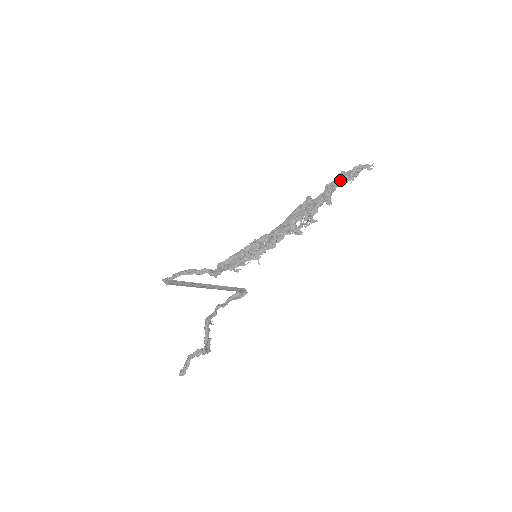
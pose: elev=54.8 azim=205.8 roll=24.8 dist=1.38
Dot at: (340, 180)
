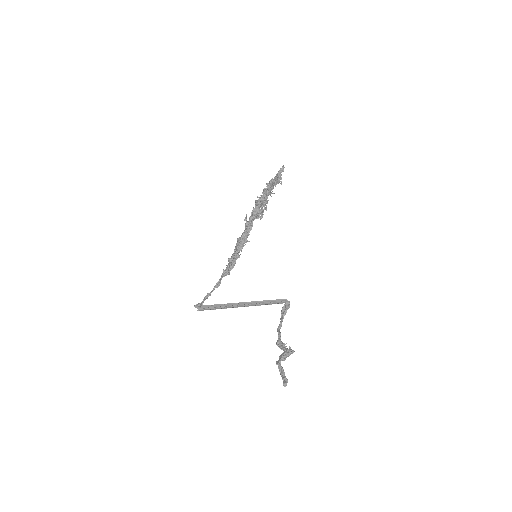
Dot at: occluded
